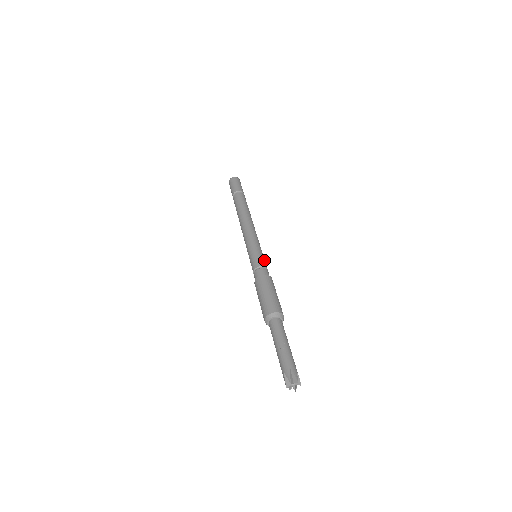
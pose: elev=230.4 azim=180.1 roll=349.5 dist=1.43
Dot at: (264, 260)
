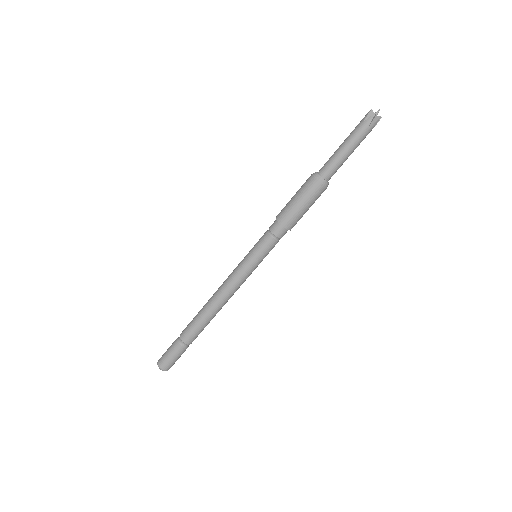
Dot at: occluded
